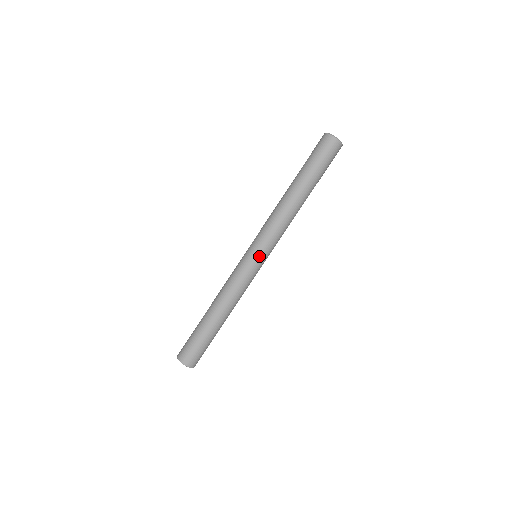
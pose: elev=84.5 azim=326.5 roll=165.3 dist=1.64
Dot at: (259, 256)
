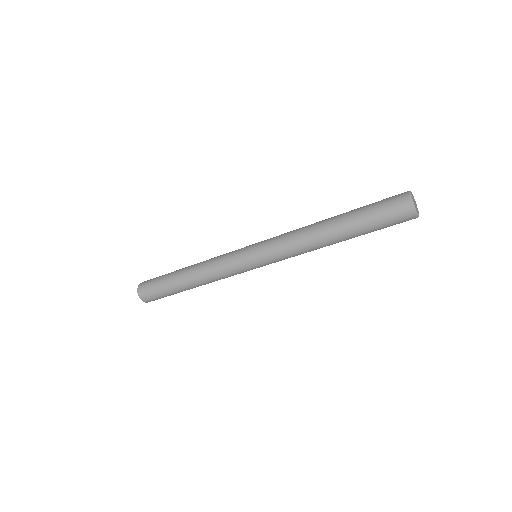
Dot at: (257, 263)
